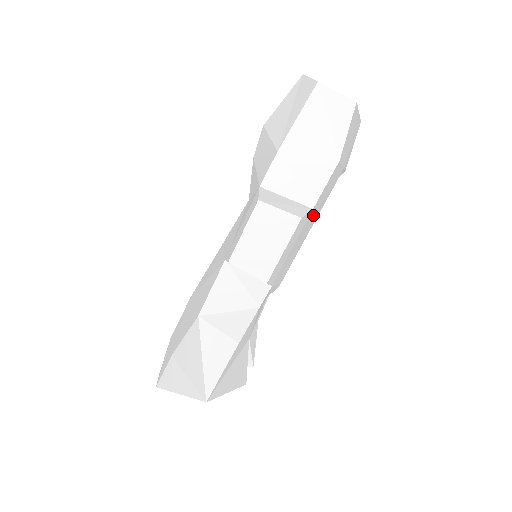
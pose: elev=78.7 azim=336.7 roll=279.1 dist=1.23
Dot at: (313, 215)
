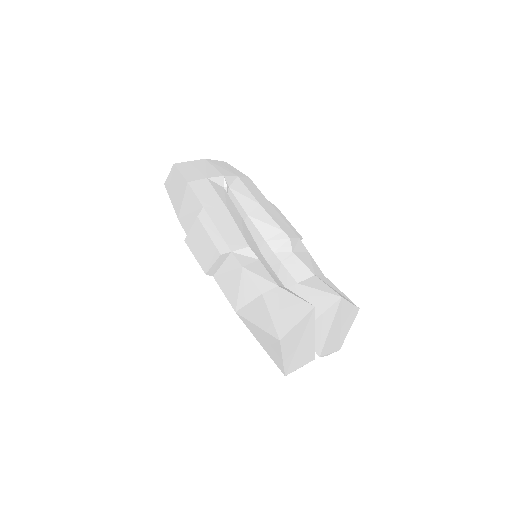
Dot at: (214, 208)
